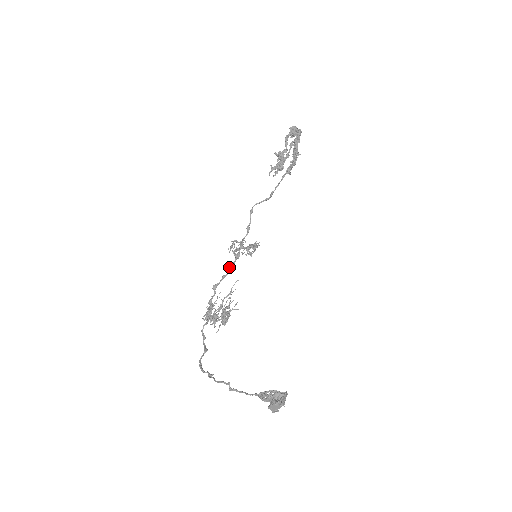
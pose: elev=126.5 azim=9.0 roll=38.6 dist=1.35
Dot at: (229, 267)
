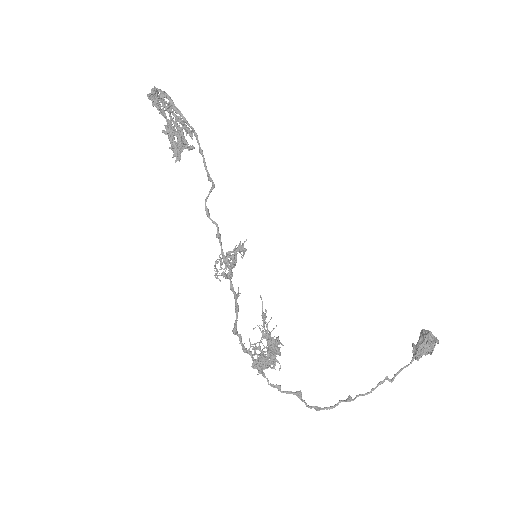
Dot at: (237, 293)
